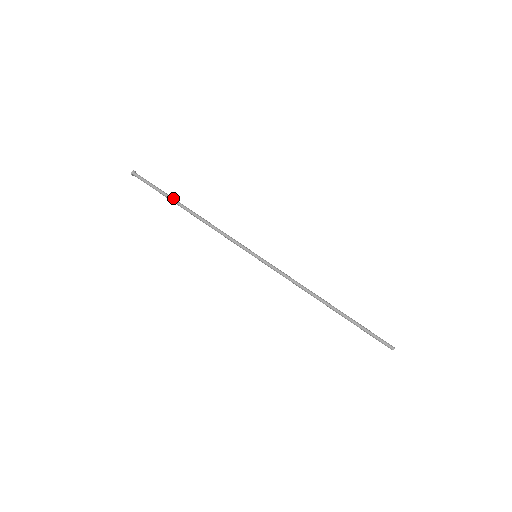
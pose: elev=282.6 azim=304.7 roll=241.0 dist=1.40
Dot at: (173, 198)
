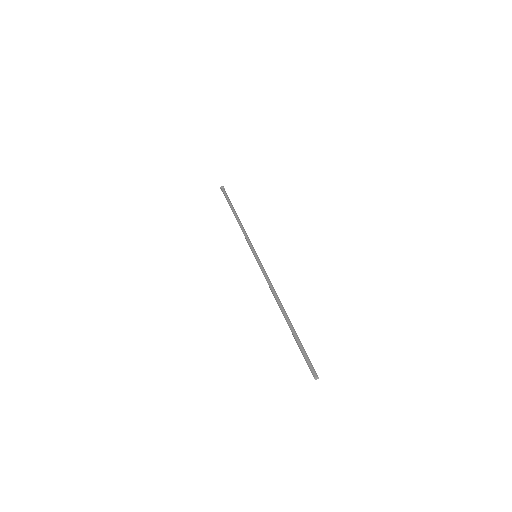
Dot at: occluded
